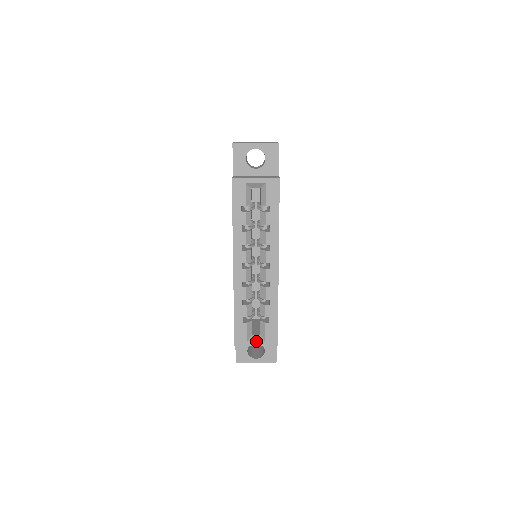
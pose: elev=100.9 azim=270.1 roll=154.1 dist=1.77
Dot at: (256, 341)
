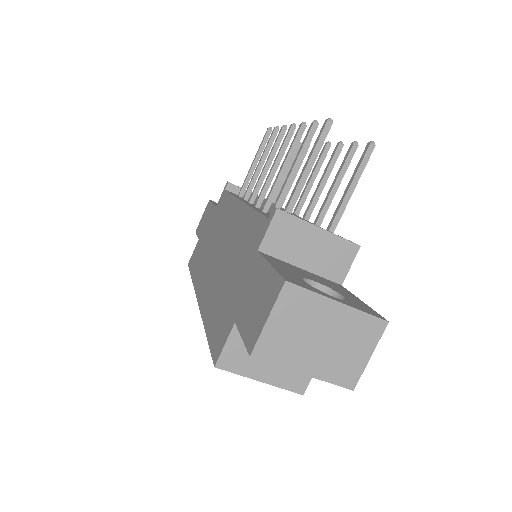
Dot at: occluded
